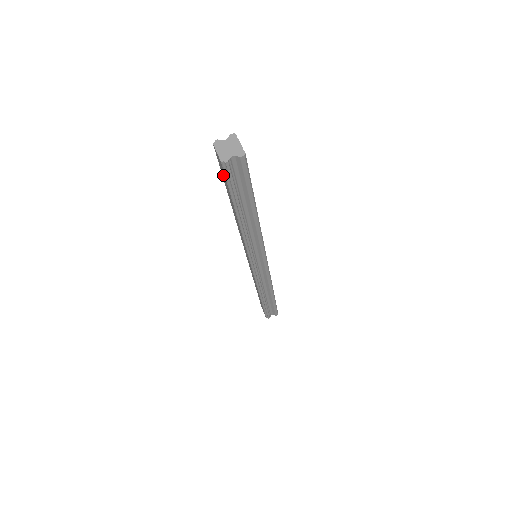
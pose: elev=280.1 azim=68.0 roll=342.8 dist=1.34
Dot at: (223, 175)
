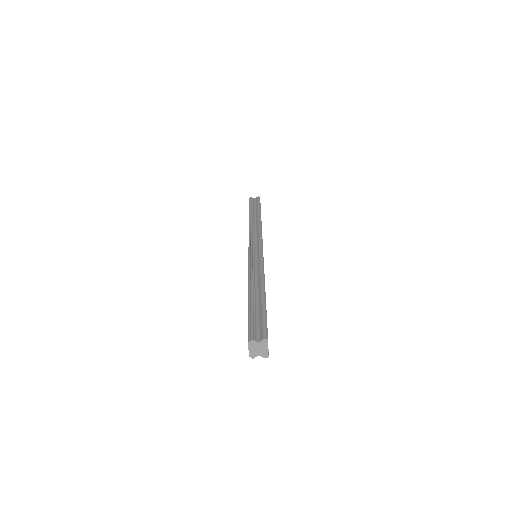
Dot at: occluded
